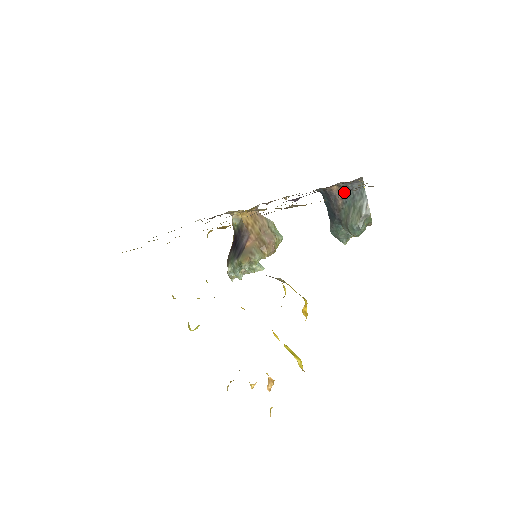
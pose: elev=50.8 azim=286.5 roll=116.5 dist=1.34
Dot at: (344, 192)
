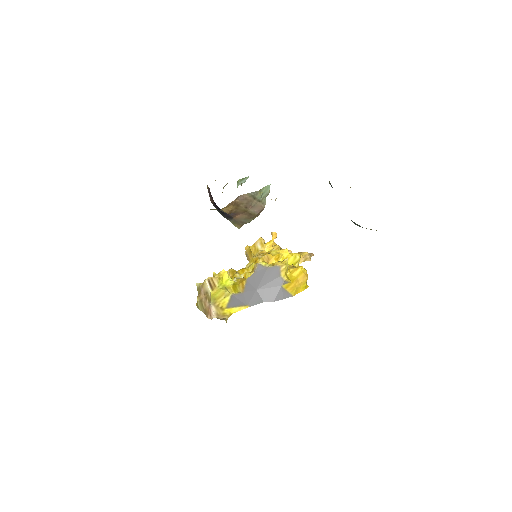
Dot at: occluded
